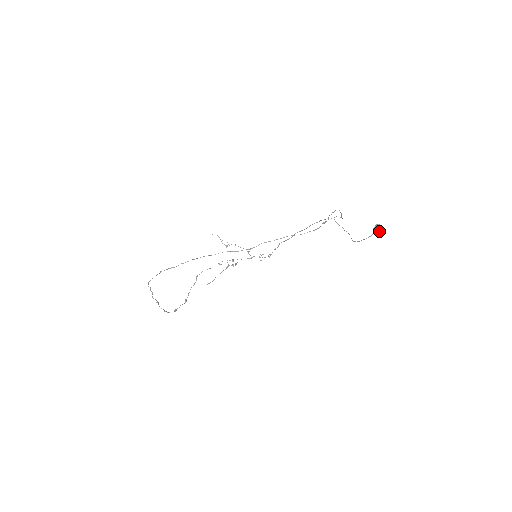
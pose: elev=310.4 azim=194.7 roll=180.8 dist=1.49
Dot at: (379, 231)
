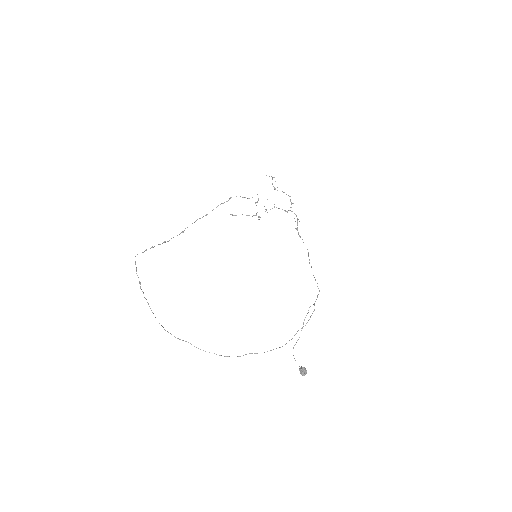
Dot at: (302, 372)
